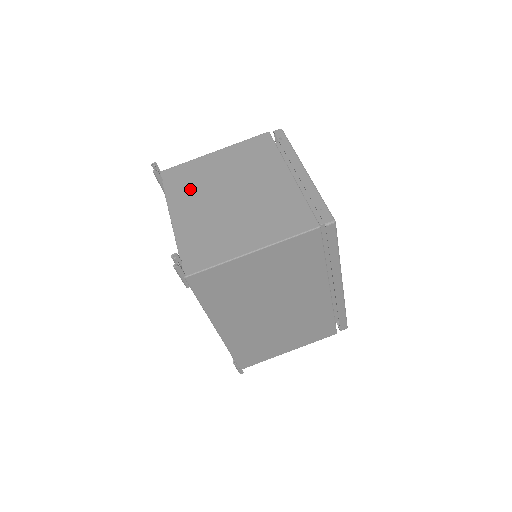
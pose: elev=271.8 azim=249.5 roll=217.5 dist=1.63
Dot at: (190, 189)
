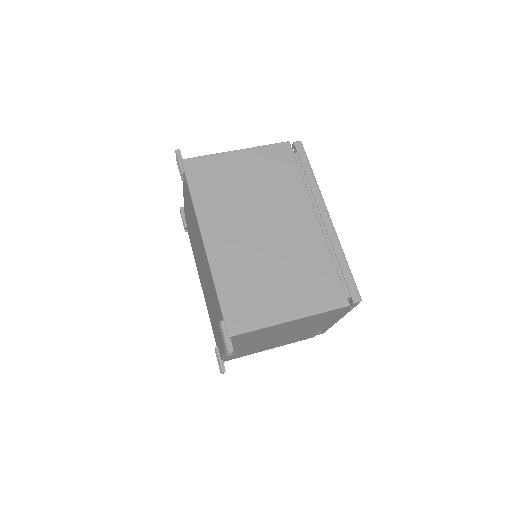
Dot at: occluded
